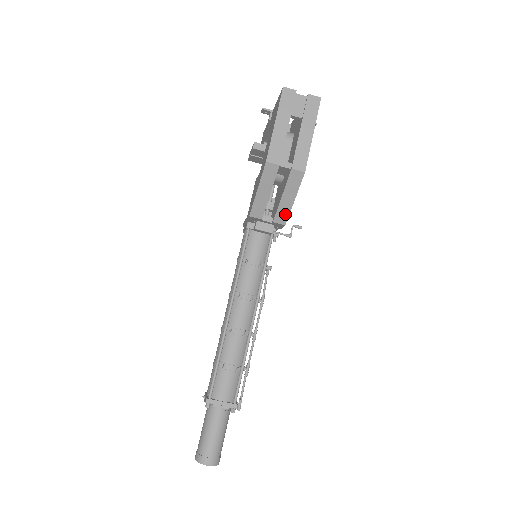
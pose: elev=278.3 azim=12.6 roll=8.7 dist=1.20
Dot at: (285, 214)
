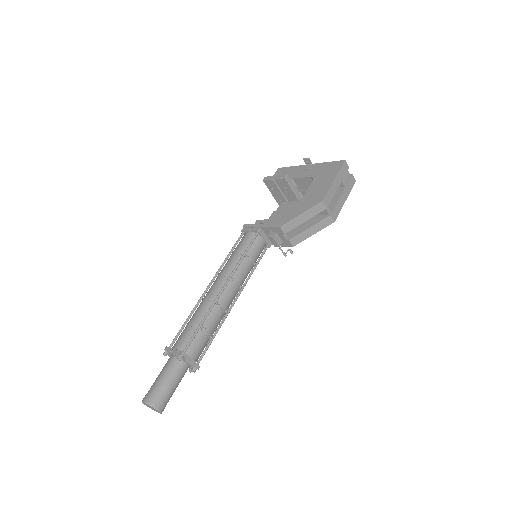
Dot at: (300, 240)
